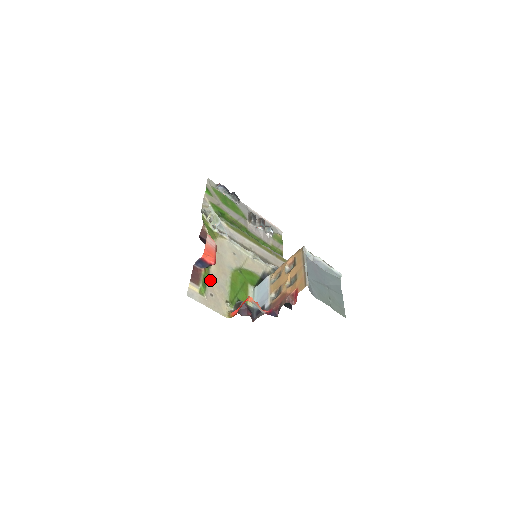
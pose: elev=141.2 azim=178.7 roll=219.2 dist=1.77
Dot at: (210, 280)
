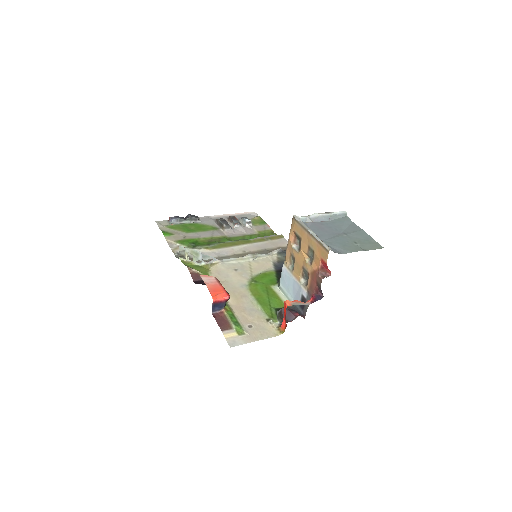
Dot at: (237, 314)
